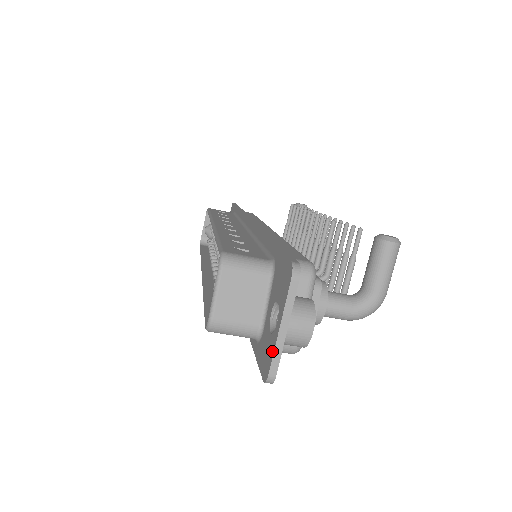
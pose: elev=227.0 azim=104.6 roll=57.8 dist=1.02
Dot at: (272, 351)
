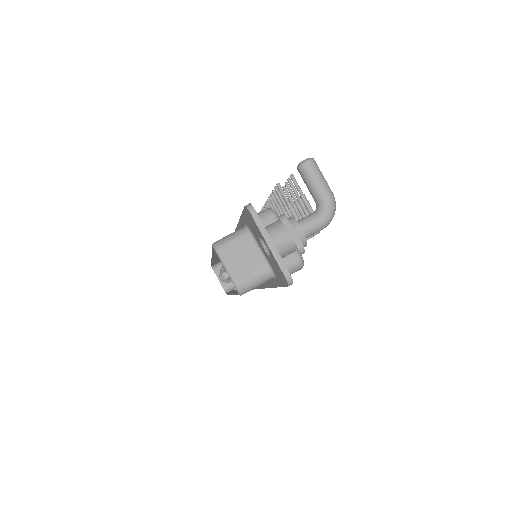
Dot at: (276, 263)
